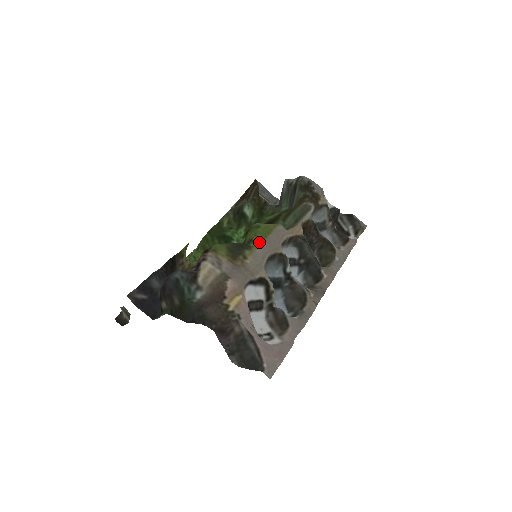
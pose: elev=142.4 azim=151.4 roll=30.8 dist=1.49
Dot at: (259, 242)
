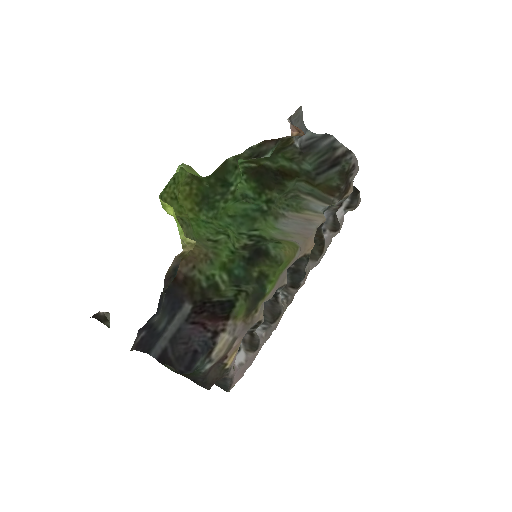
Dot at: (274, 286)
